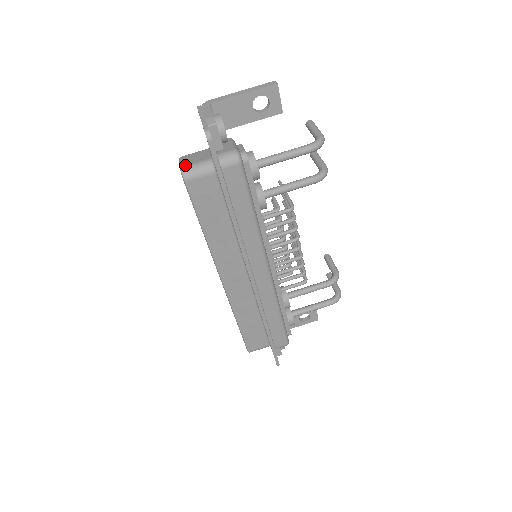
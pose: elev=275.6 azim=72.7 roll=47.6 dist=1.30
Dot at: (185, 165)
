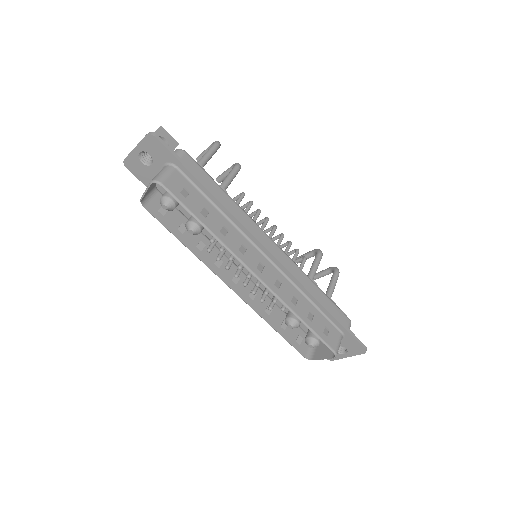
Dot at: occluded
